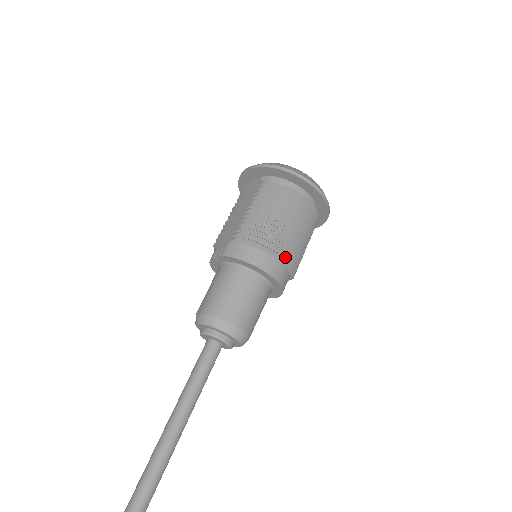
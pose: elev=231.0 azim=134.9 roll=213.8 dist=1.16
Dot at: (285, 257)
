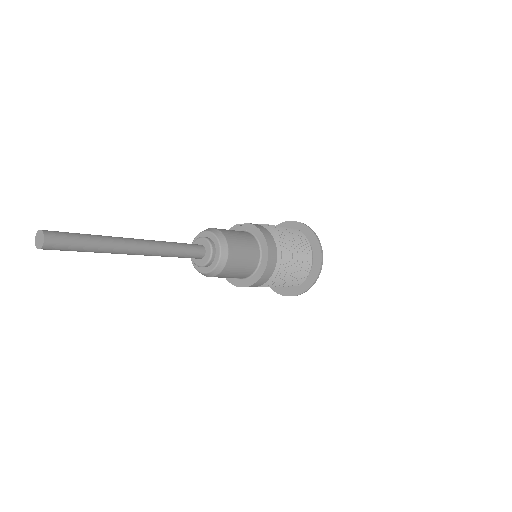
Dot at: (281, 261)
